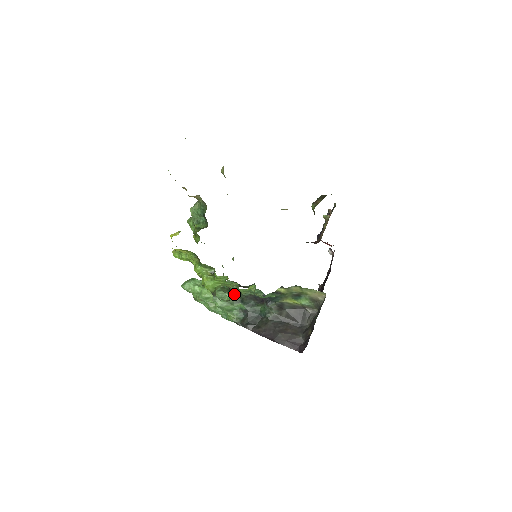
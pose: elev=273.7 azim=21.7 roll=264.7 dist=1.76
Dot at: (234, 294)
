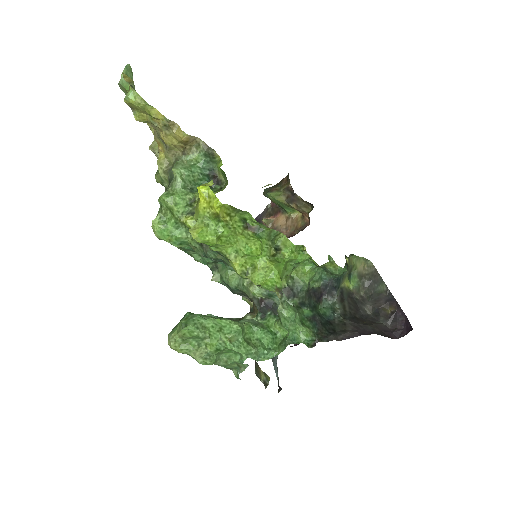
Dot at: (288, 297)
